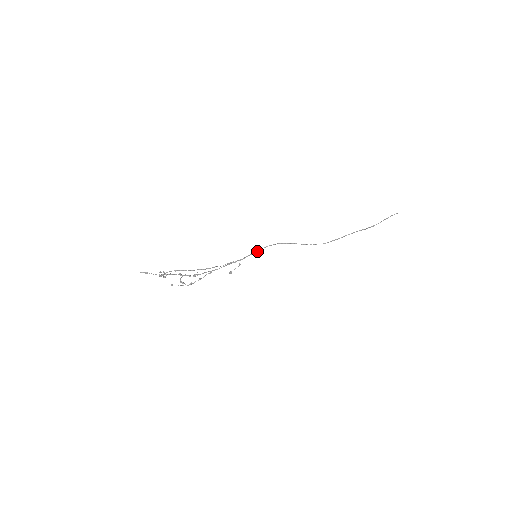
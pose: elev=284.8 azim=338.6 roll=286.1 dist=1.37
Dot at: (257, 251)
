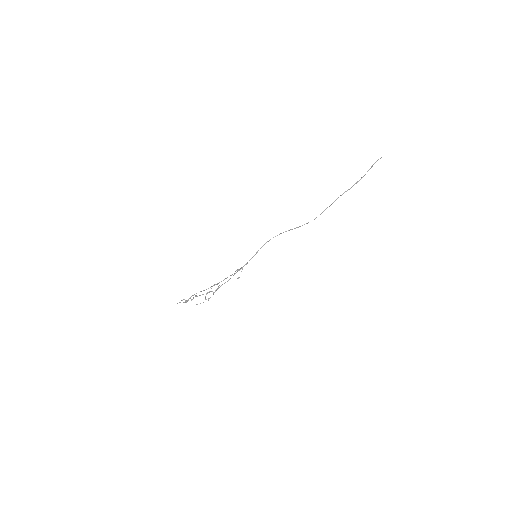
Dot at: occluded
